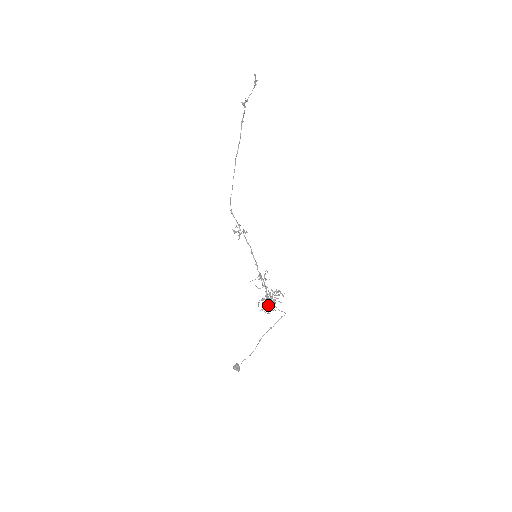
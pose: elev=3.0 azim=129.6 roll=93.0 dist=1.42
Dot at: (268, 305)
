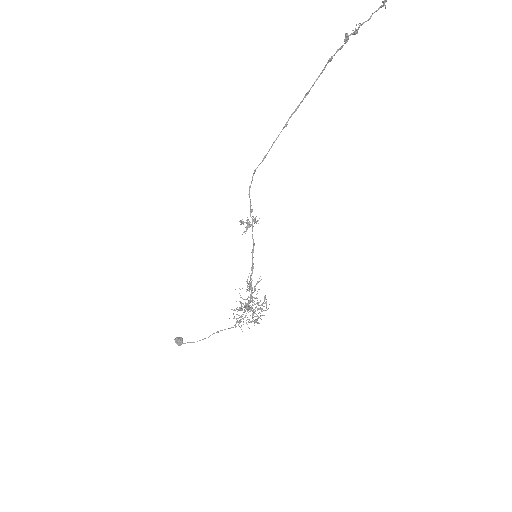
Dot at: (245, 317)
